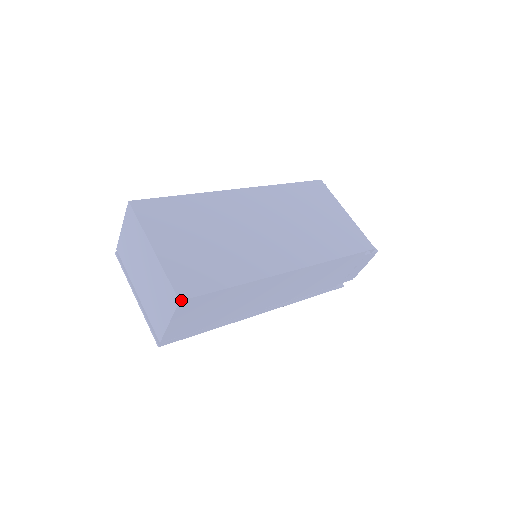
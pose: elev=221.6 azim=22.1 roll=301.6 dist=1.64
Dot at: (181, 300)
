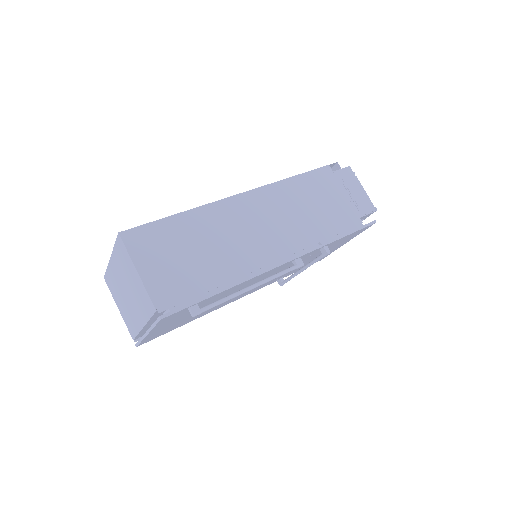
Dot at: (120, 232)
